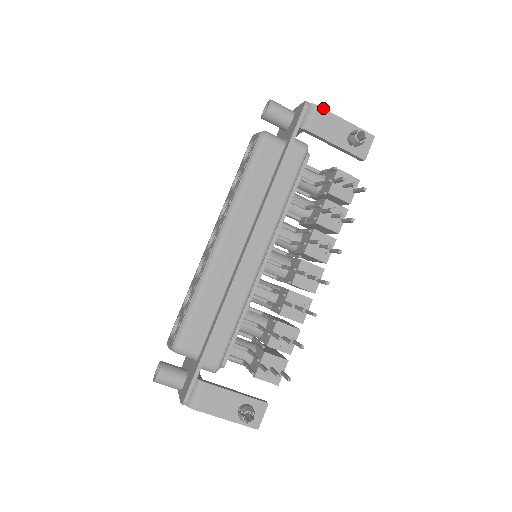
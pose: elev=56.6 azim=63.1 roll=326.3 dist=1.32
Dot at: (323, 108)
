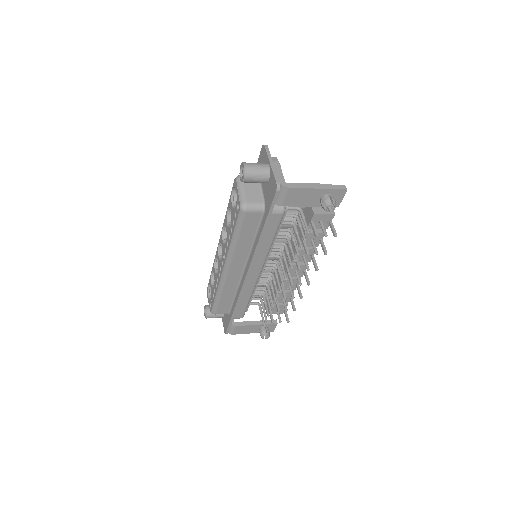
Dot at: (294, 188)
